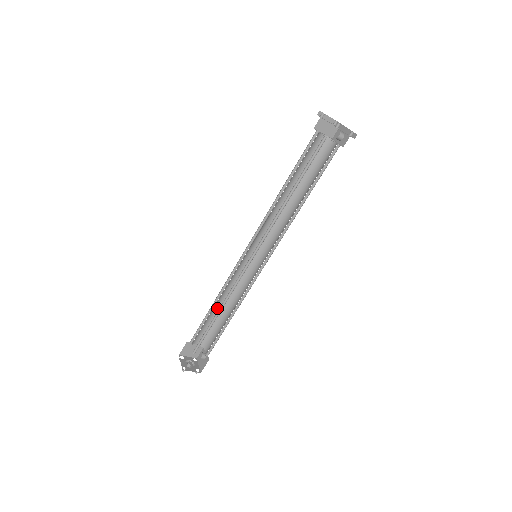
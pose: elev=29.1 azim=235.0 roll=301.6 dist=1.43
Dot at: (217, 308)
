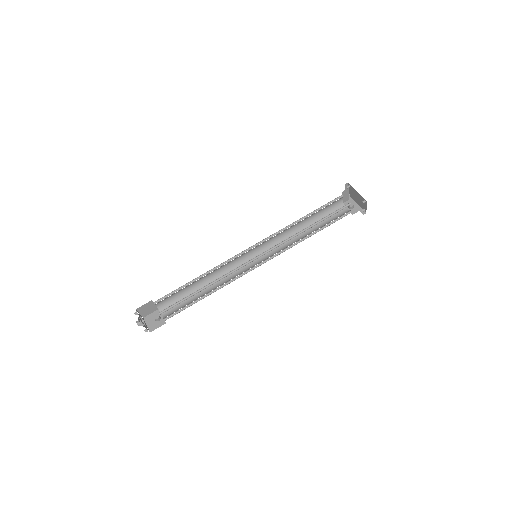
Dot at: (196, 282)
